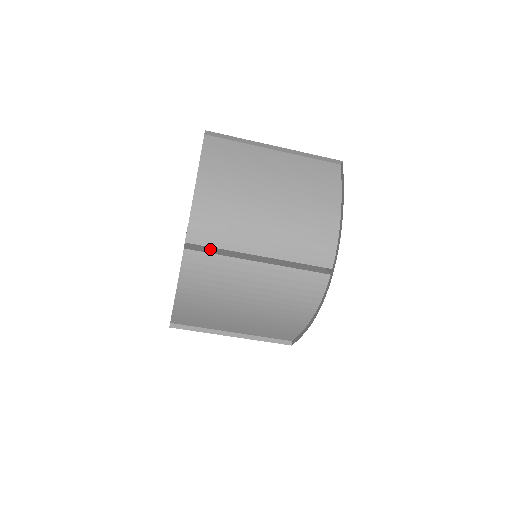
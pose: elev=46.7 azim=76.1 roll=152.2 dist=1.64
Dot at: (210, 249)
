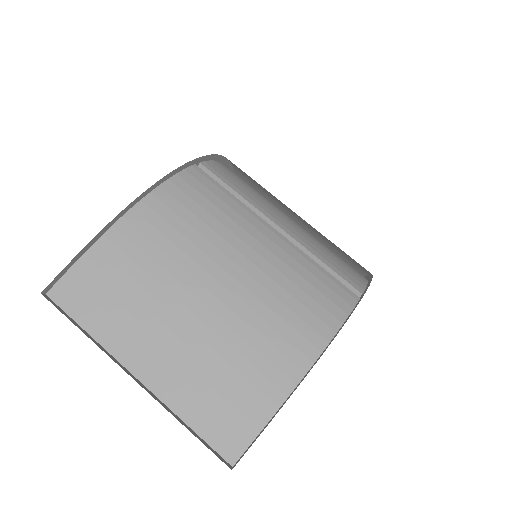
Dot at: occluded
